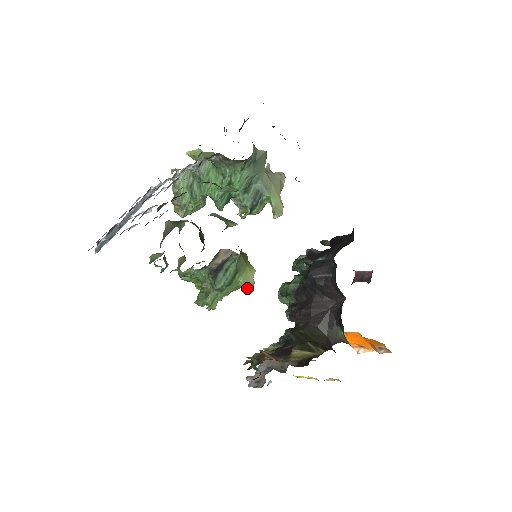
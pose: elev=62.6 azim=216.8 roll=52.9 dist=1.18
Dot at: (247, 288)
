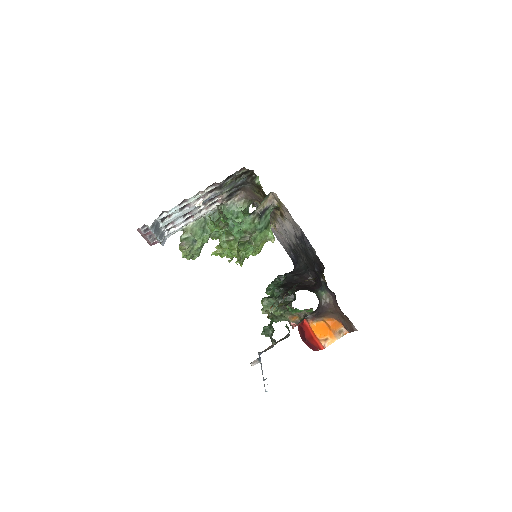
Dot at: (273, 237)
